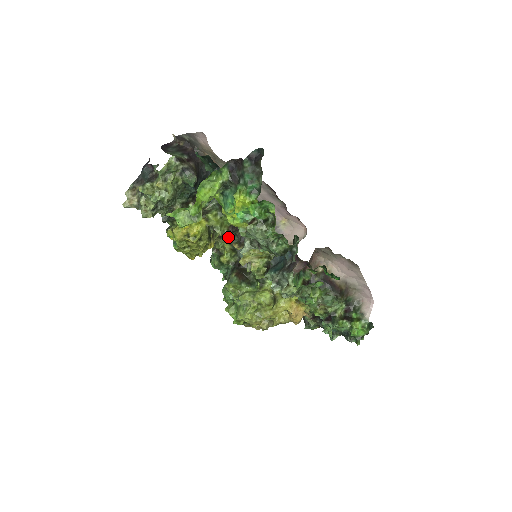
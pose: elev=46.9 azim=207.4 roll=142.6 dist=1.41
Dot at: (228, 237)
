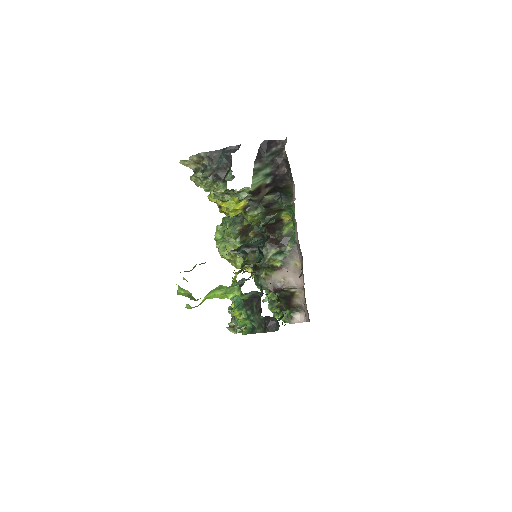
Dot at: occluded
